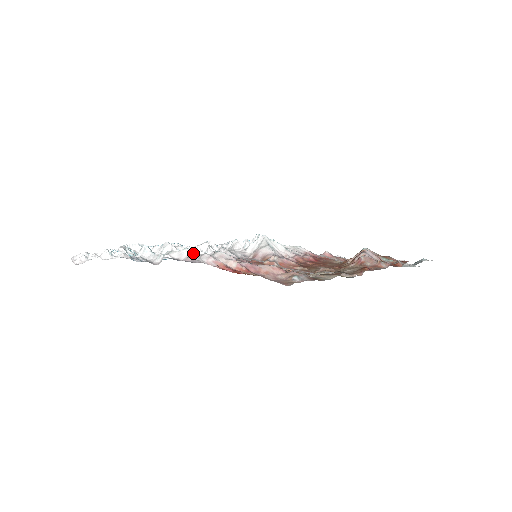
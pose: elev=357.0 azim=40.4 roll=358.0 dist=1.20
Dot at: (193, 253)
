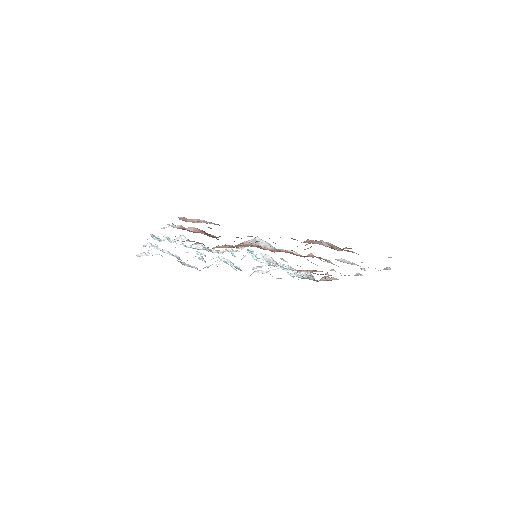
Dot at: (174, 225)
